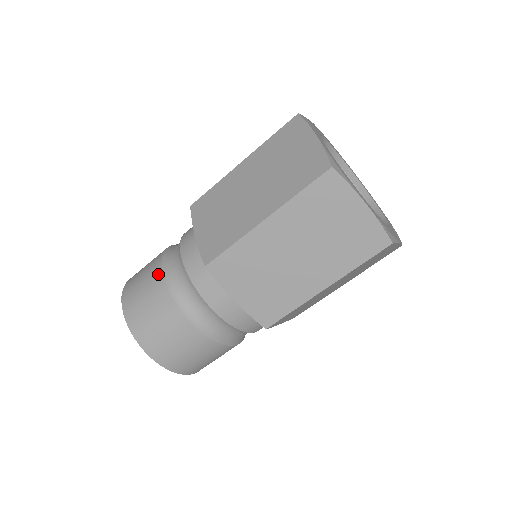
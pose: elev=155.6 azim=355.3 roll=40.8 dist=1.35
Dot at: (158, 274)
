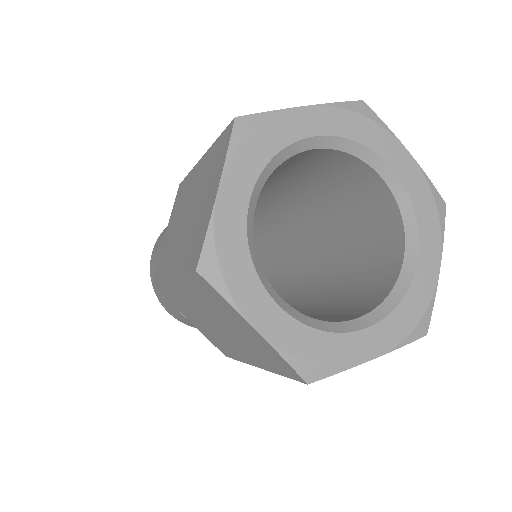
Dot at: (161, 247)
